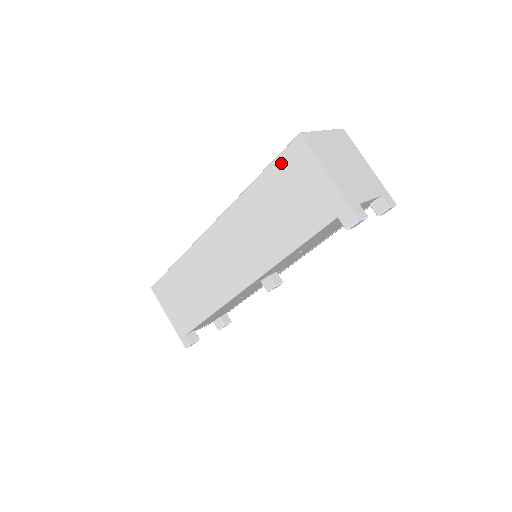
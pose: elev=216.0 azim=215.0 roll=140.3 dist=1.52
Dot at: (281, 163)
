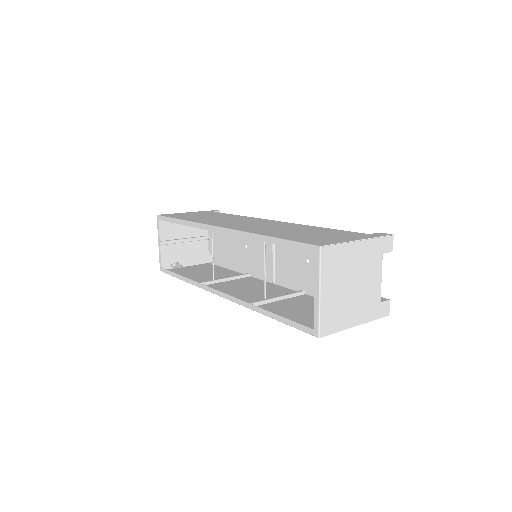
Dot at: occluded
